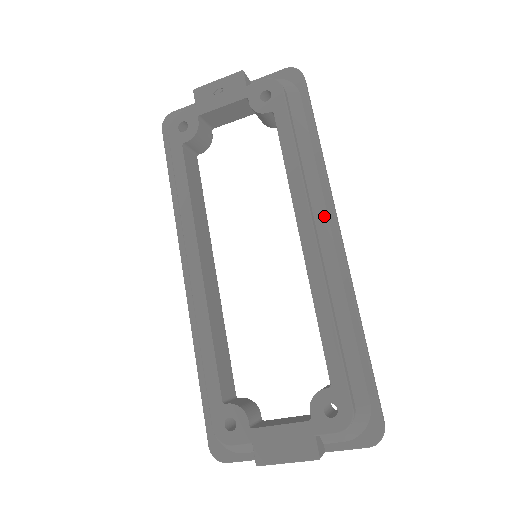
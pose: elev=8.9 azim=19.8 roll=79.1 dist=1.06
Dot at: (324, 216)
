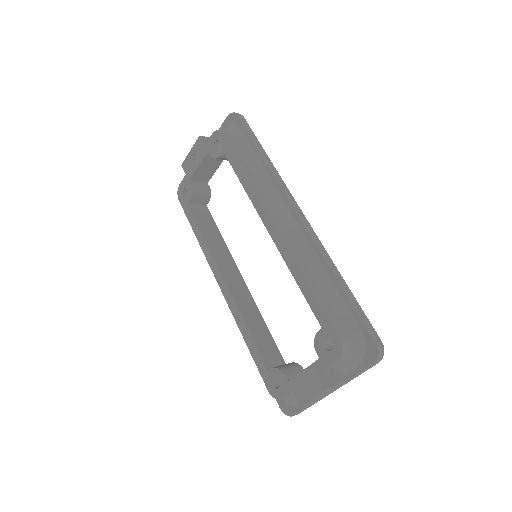
Dot at: (282, 205)
